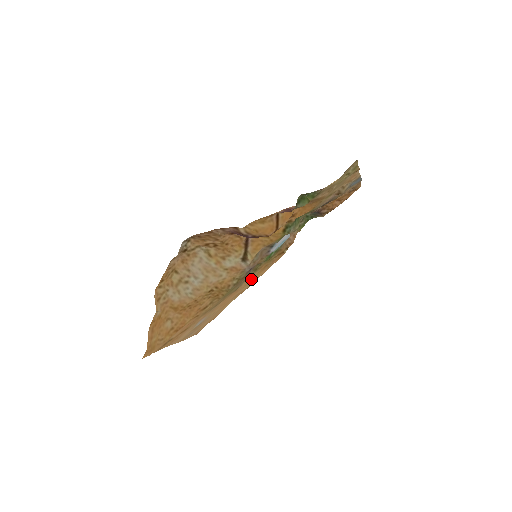
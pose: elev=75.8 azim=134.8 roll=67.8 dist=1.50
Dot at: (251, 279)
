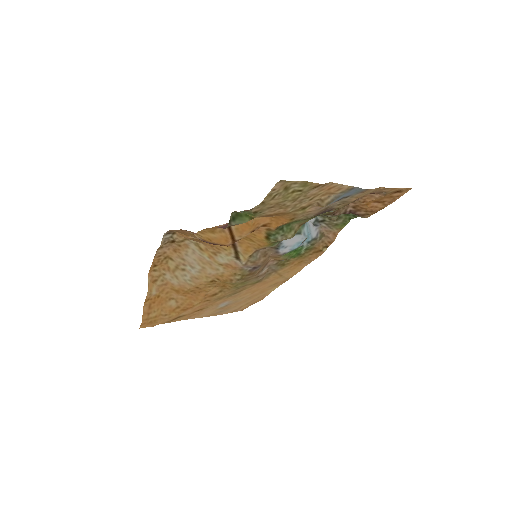
Dot at: (283, 272)
